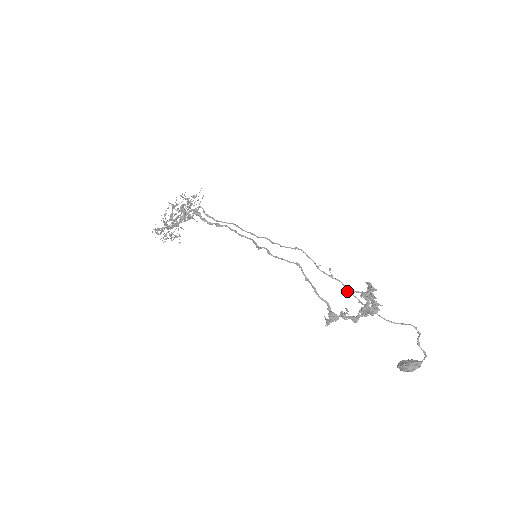
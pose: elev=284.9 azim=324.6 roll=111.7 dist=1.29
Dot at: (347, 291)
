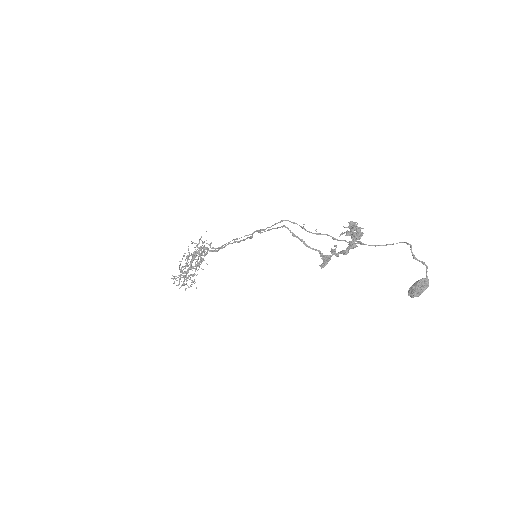
Dot at: (335, 239)
